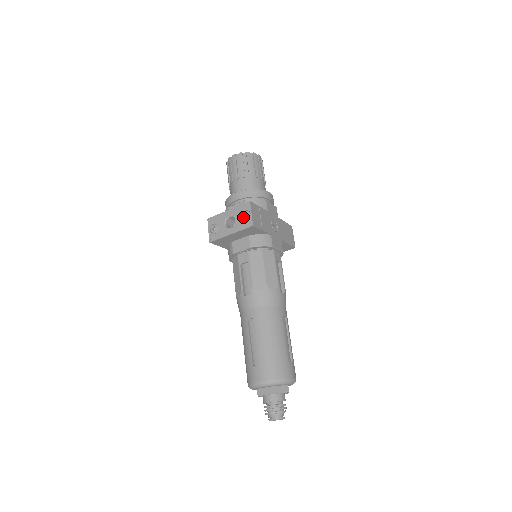
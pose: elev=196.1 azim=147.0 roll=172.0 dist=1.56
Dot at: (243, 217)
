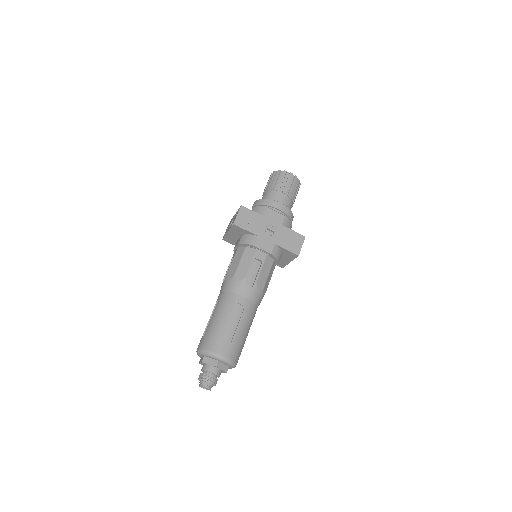
Dot at: occluded
